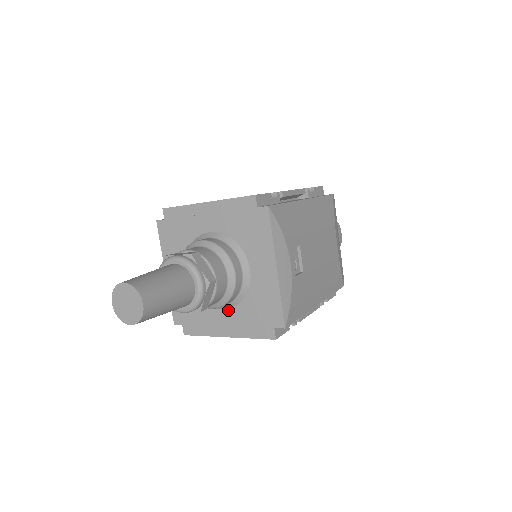
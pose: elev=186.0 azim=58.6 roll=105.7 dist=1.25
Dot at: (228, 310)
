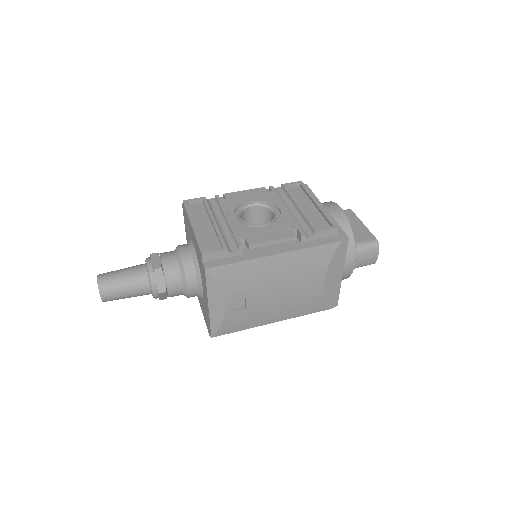
Dot at: occluded
